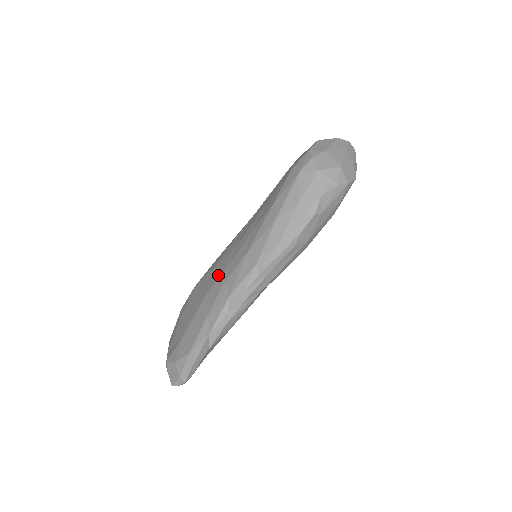
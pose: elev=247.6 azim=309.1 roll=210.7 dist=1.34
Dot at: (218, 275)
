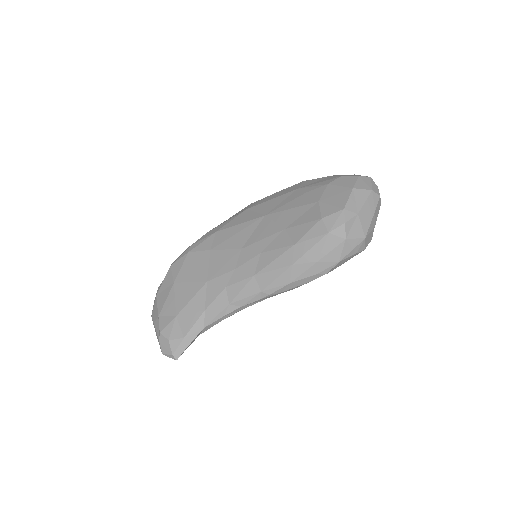
Dot at: (219, 271)
